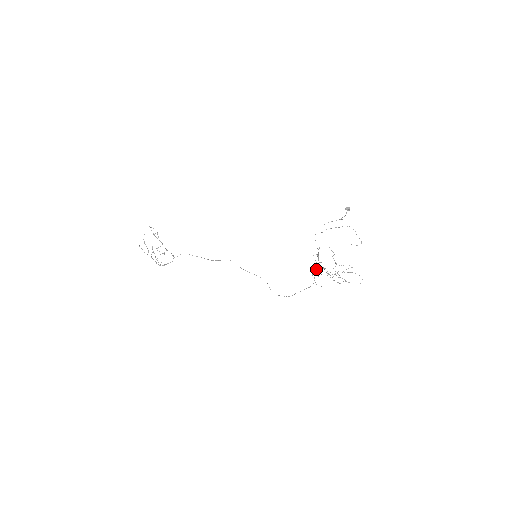
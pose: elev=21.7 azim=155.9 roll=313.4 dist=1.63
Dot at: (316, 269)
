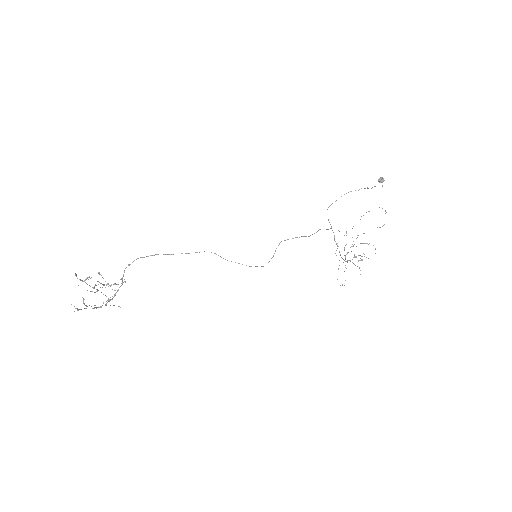
Dot at: occluded
